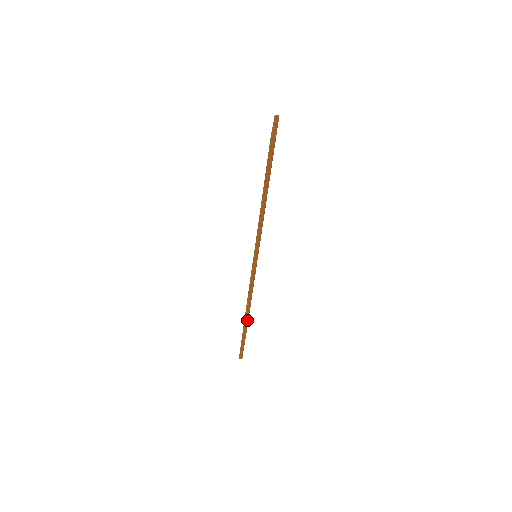
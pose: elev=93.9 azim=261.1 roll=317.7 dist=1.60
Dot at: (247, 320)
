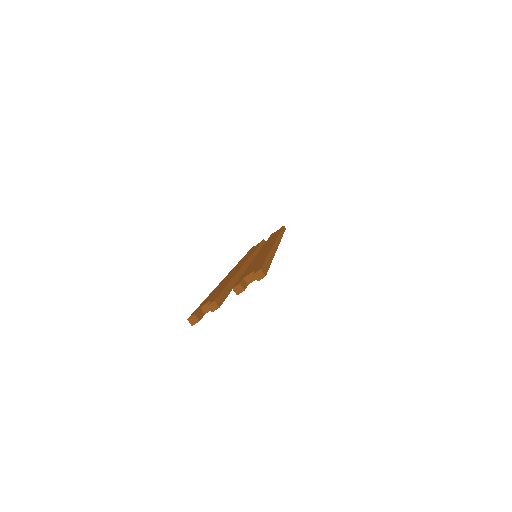
Dot at: occluded
